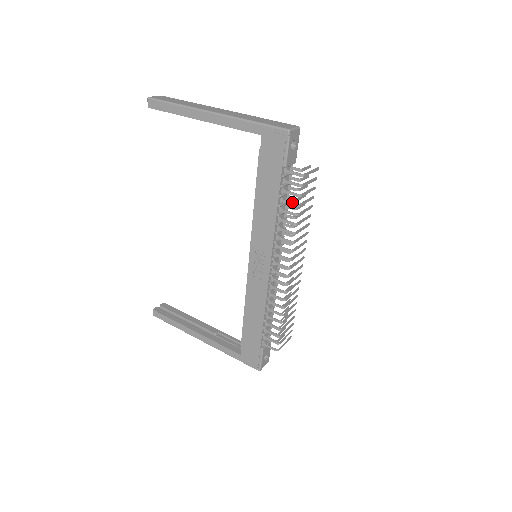
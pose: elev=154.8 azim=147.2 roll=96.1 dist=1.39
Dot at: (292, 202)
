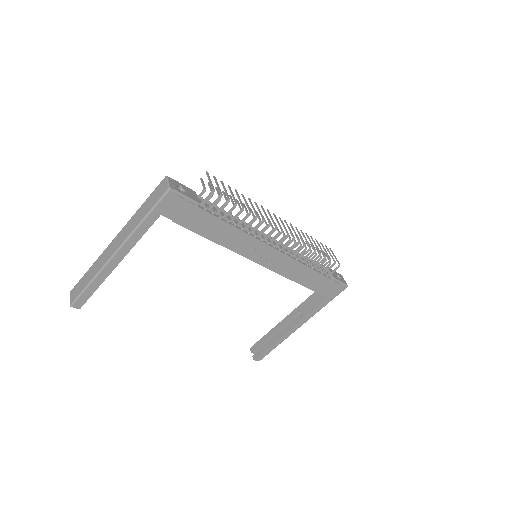
Dot at: (230, 209)
